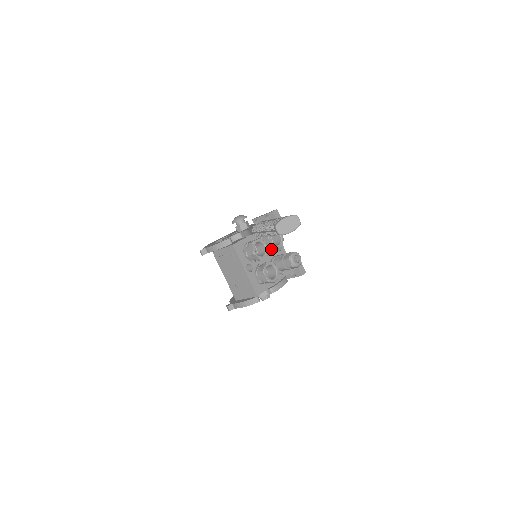
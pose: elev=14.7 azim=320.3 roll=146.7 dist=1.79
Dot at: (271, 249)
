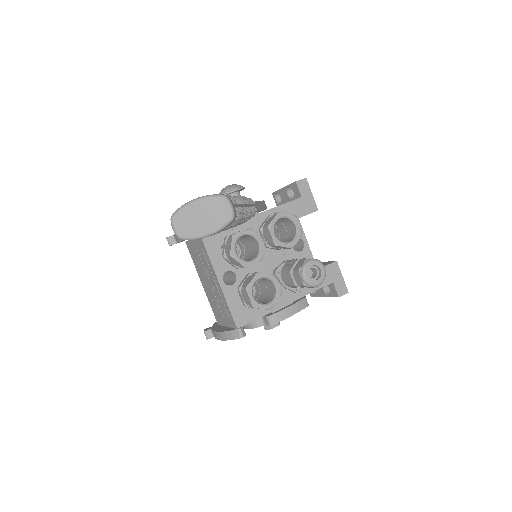
Dot at: (278, 248)
